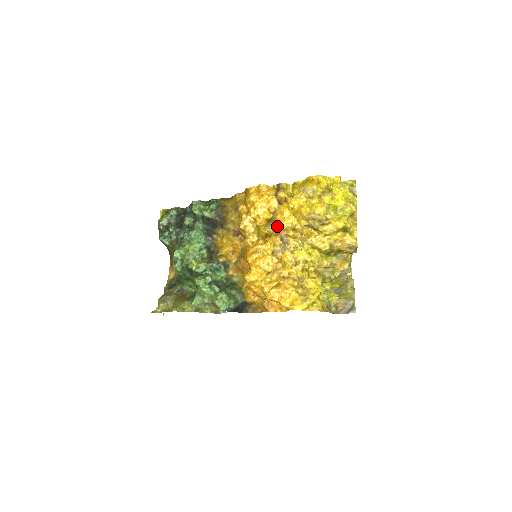
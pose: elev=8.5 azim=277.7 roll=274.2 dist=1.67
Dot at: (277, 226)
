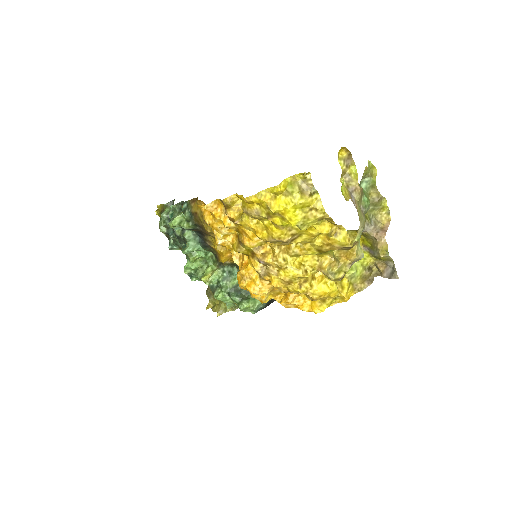
Dot at: (248, 247)
